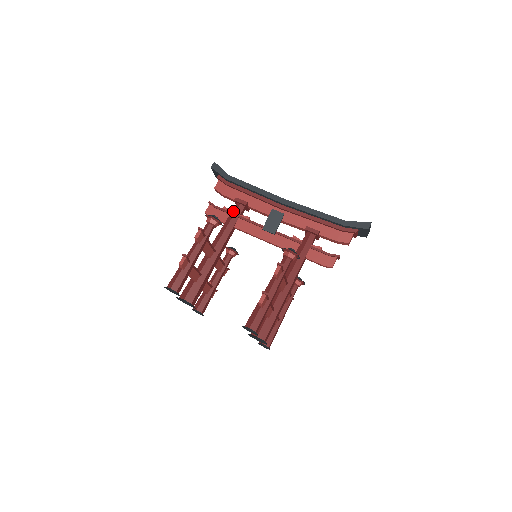
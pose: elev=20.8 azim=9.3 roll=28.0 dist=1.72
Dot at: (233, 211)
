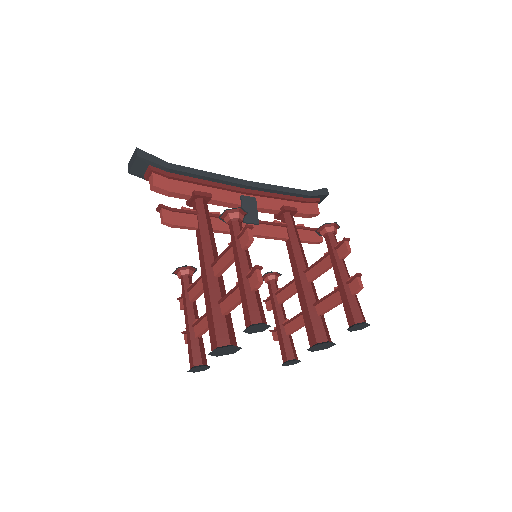
Dot at: (200, 209)
